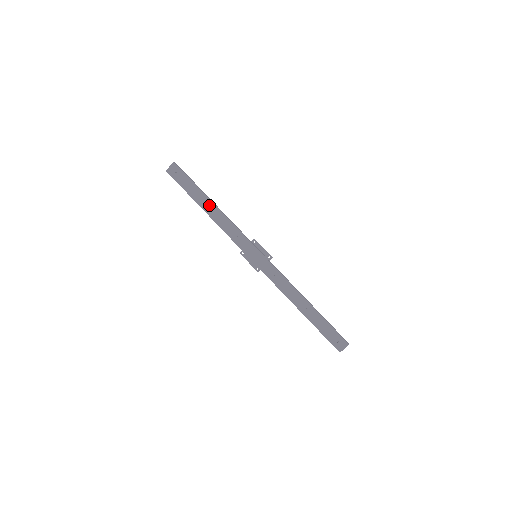
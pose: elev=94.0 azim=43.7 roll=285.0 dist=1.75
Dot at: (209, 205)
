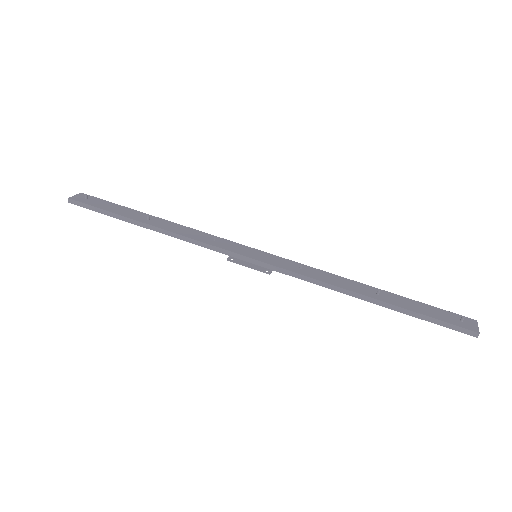
Dot at: (153, 219)
